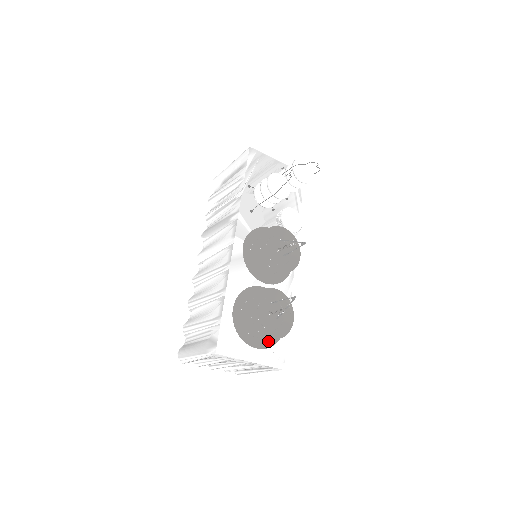
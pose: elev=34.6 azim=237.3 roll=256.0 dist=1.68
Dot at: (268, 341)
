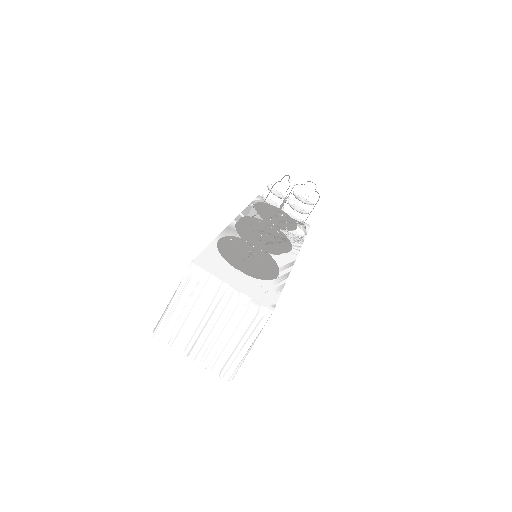
Dot at: (255, 276)
